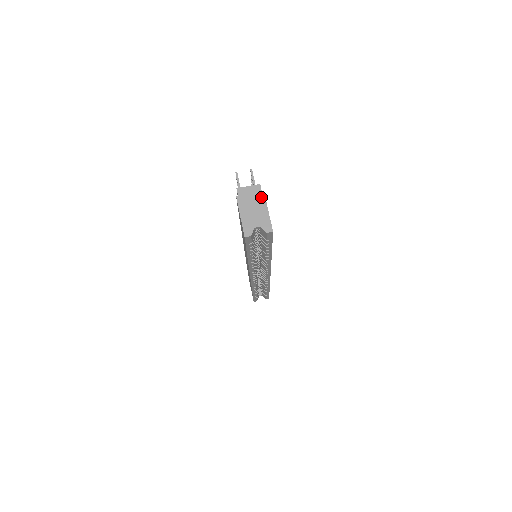
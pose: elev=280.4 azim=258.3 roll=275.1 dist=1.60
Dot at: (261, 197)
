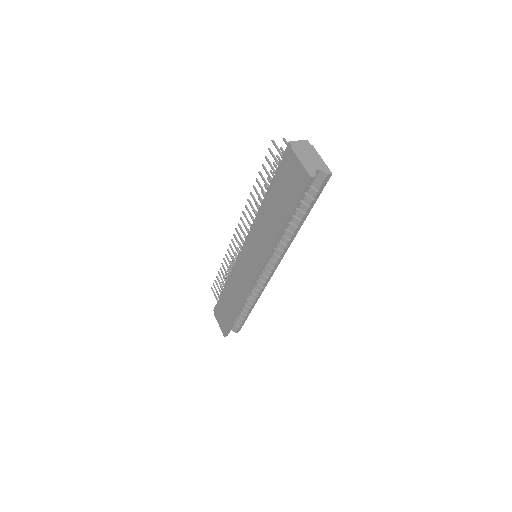
Dot at: (312, 149)
